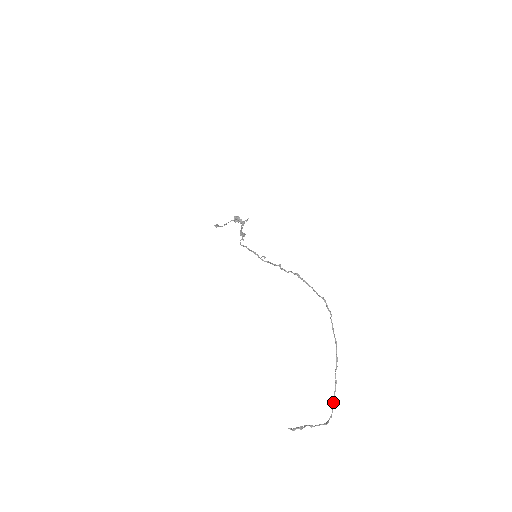
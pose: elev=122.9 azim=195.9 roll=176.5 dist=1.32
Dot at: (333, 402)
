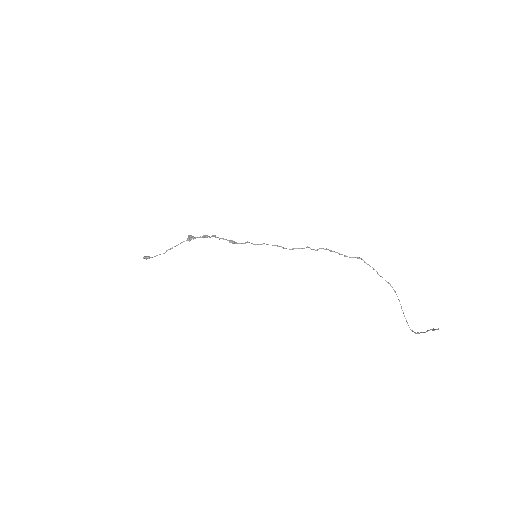
Dot at: (406, 321)
